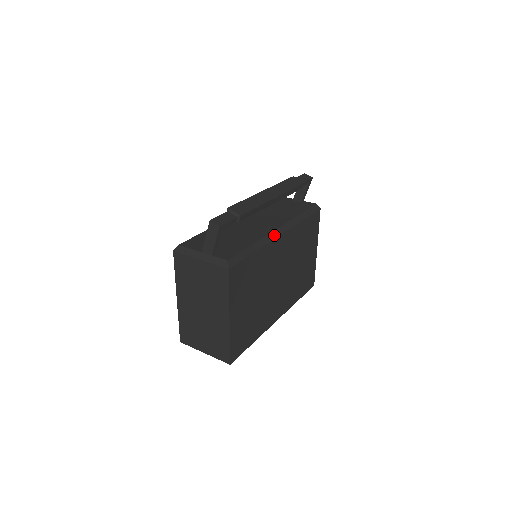
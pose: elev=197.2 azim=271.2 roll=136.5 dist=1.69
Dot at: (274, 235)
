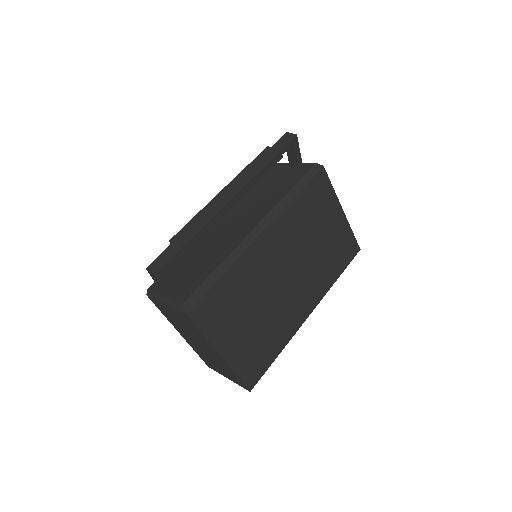
Dot at: (250, 239)
